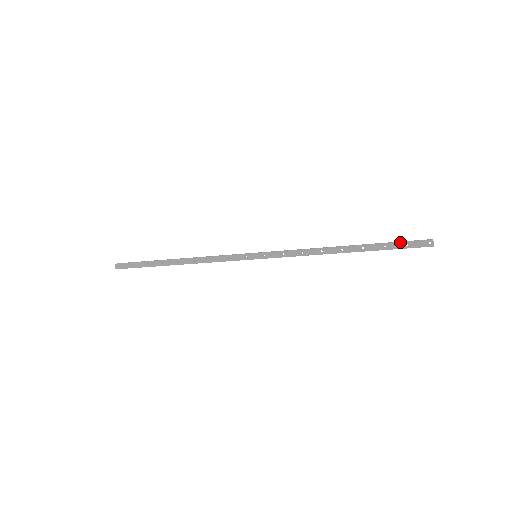
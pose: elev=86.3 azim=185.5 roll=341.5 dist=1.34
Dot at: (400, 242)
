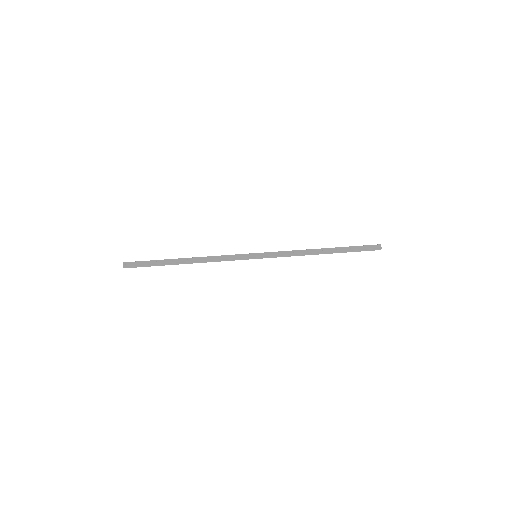
Dot at: (360, 246)
